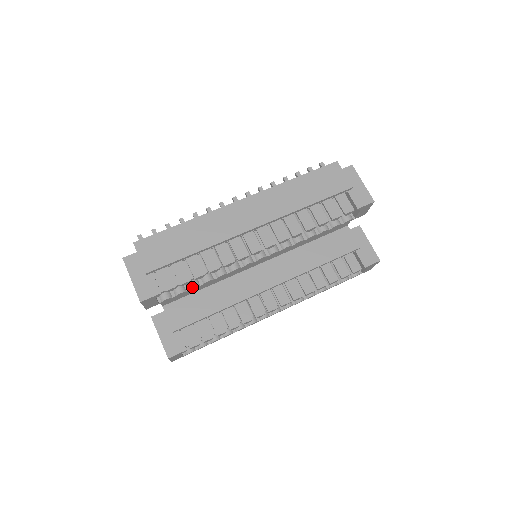
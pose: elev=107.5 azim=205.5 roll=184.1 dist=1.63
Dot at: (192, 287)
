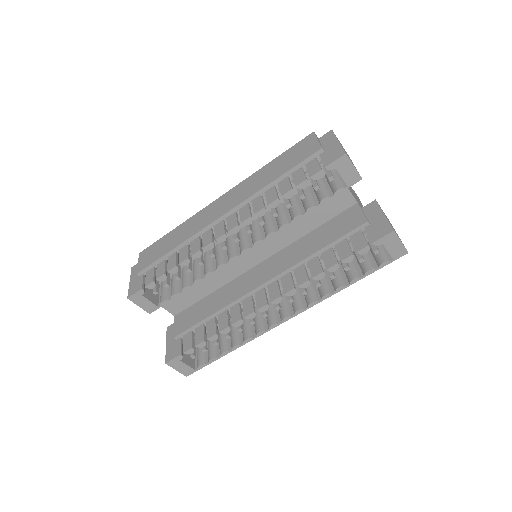
Dot at: (183, 288)
